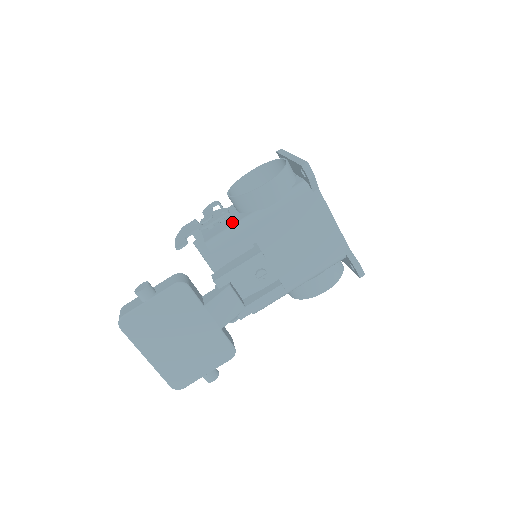
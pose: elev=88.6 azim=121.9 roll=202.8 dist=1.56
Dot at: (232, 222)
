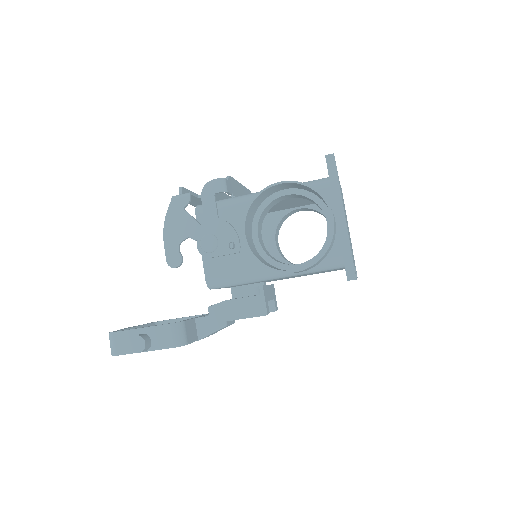
Dot at: (242, 266)
